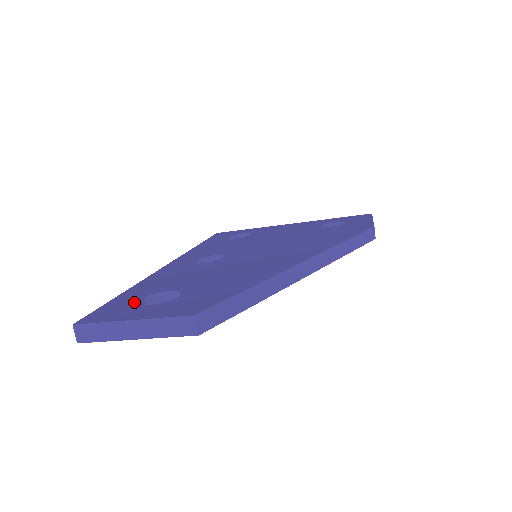
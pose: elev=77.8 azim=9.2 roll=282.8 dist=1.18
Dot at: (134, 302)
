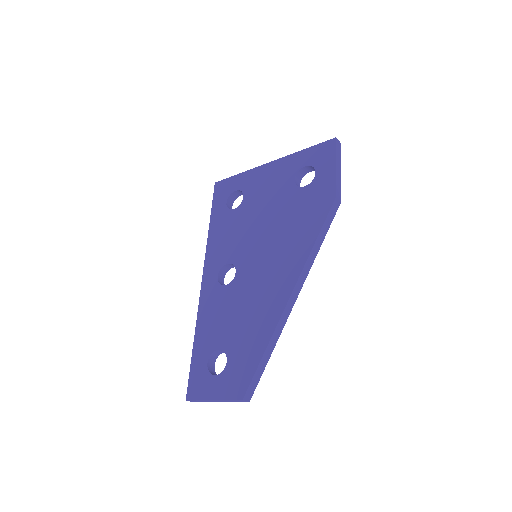
Dot at: (205, 369)
